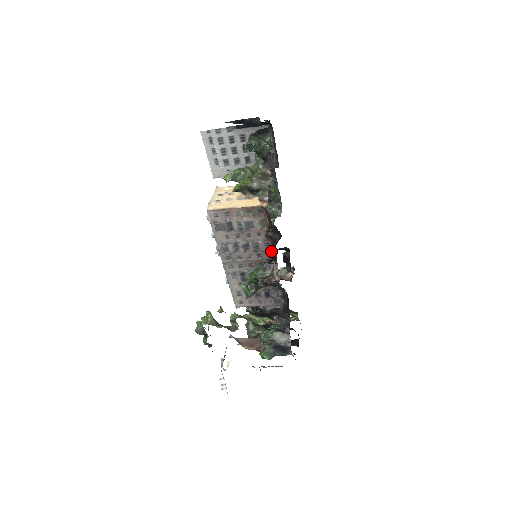
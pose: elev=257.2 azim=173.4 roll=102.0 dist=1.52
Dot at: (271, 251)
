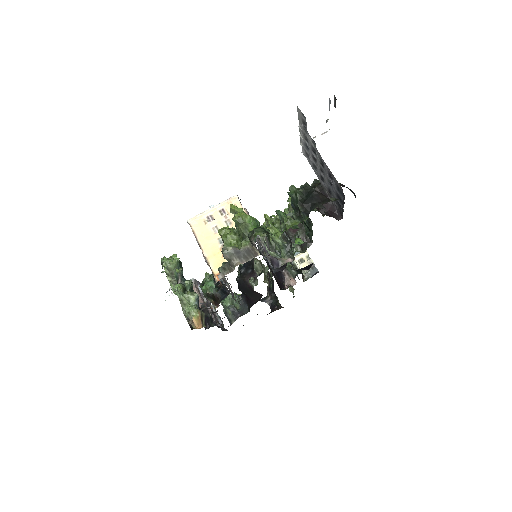
Dot at: occluded
